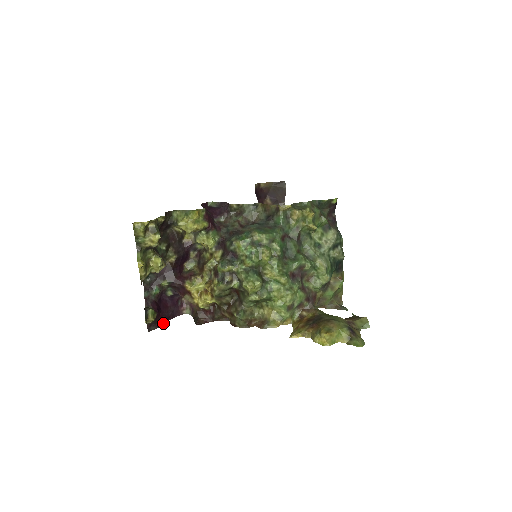
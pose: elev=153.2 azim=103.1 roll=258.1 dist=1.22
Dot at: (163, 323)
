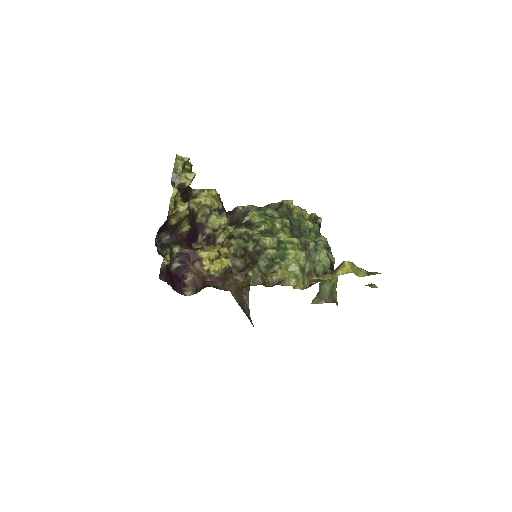
Dot at: (170, 284)
